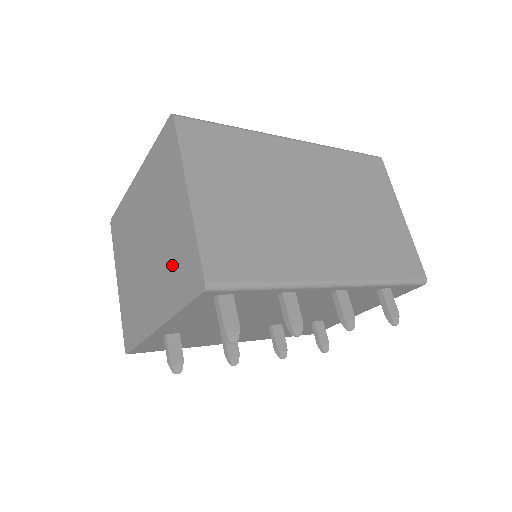
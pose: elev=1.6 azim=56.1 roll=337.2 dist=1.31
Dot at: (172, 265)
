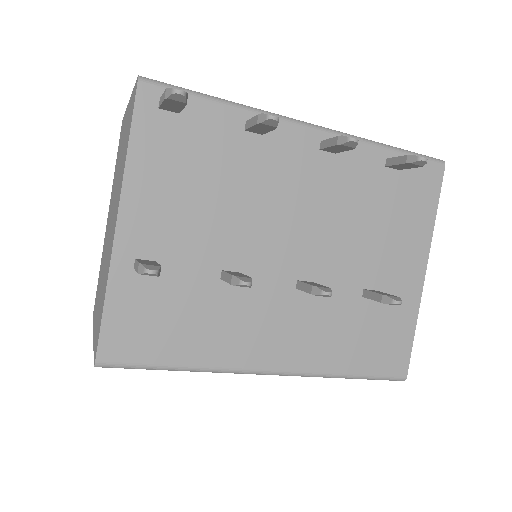
Dot at: (123, 155)
